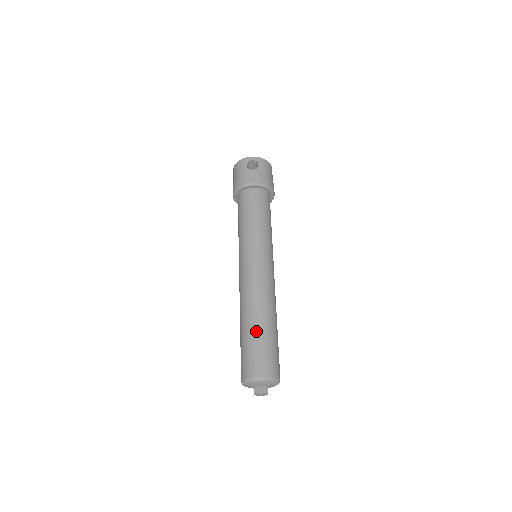
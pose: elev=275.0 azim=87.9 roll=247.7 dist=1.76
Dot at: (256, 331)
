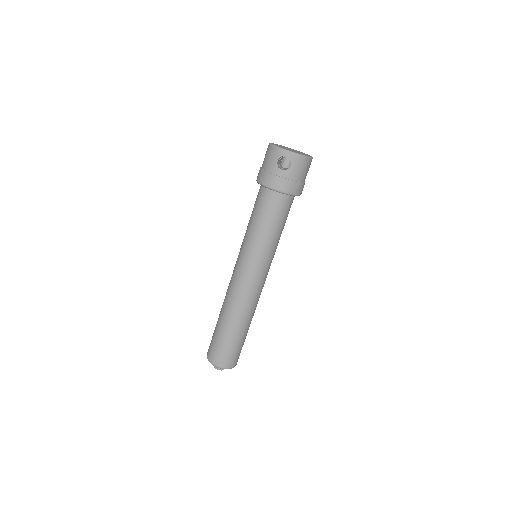
Dot at: (226, 333)
